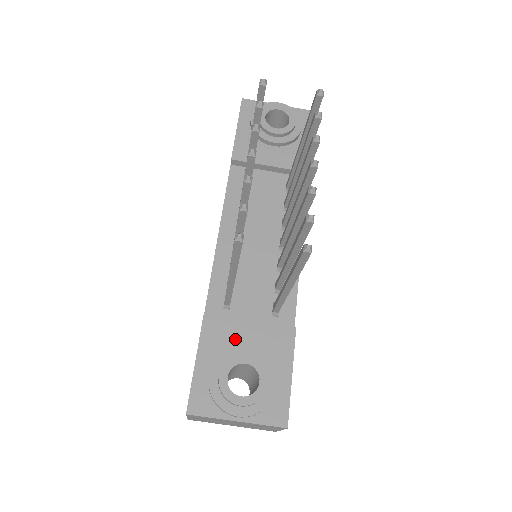
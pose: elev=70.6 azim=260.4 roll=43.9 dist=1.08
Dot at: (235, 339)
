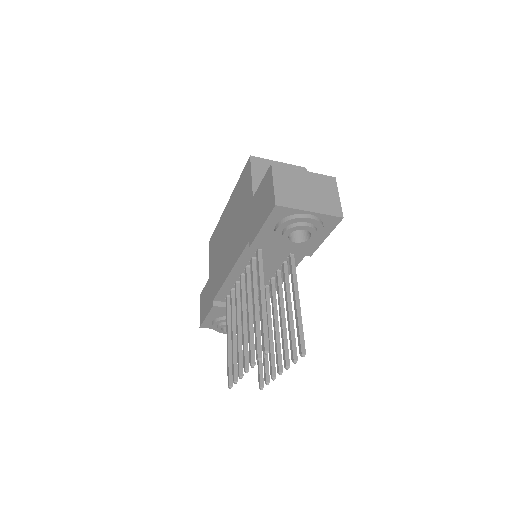
Dot at: occluded
